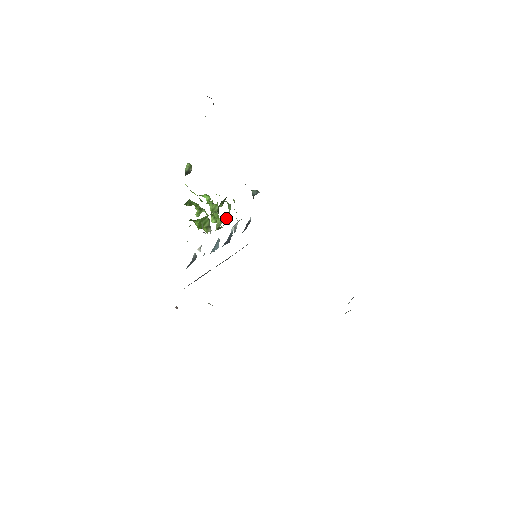
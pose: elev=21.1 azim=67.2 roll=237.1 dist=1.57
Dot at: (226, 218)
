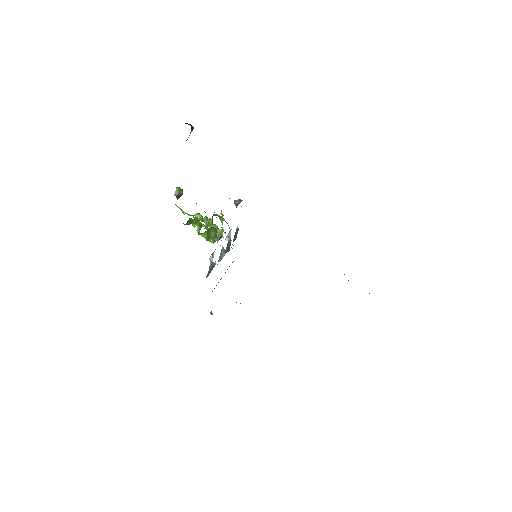
Dot at: occluded
